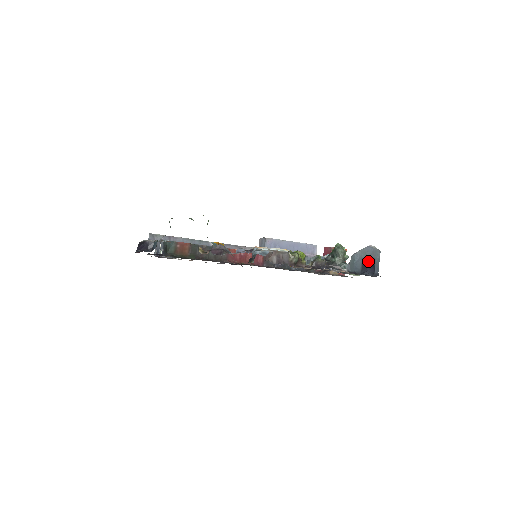
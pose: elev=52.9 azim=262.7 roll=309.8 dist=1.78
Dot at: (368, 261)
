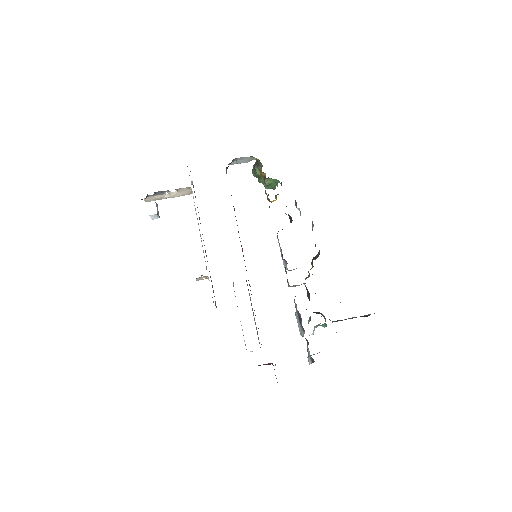
Dot at: occluded
